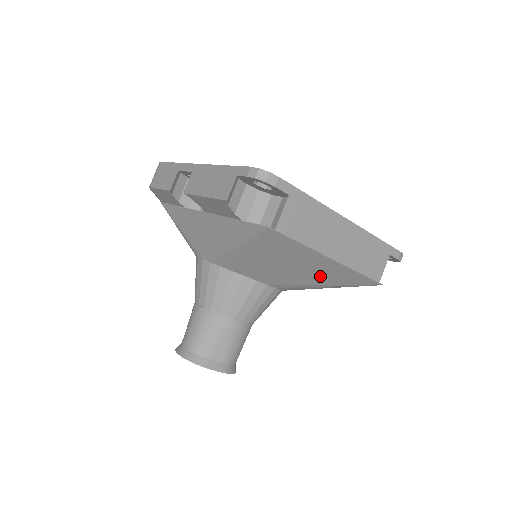
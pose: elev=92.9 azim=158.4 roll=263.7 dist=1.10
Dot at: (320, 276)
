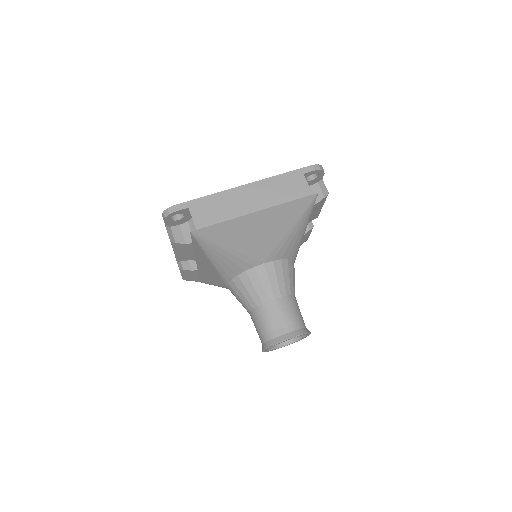
Dot at: (274, 227)
